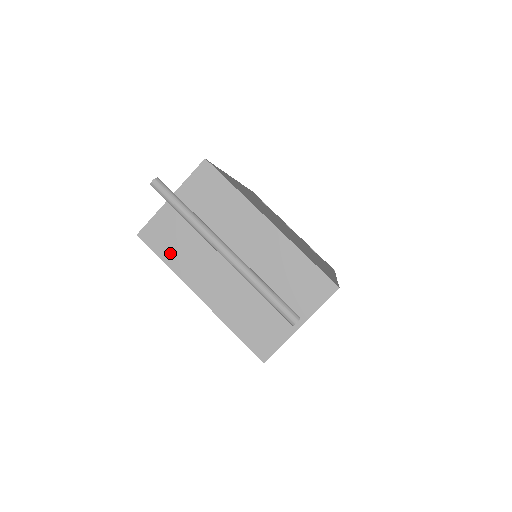
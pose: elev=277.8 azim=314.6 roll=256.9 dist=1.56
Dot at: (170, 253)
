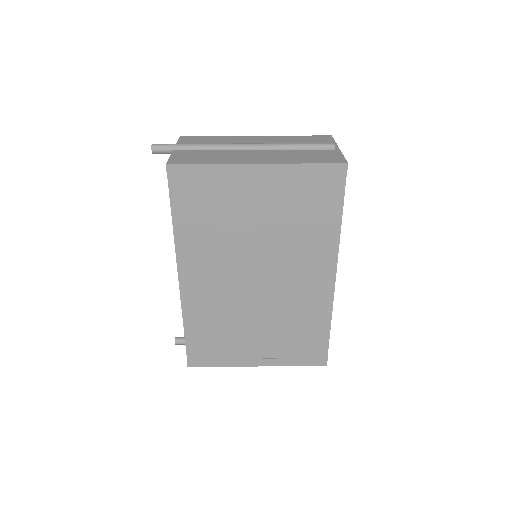
Dot at: (205, 160)
